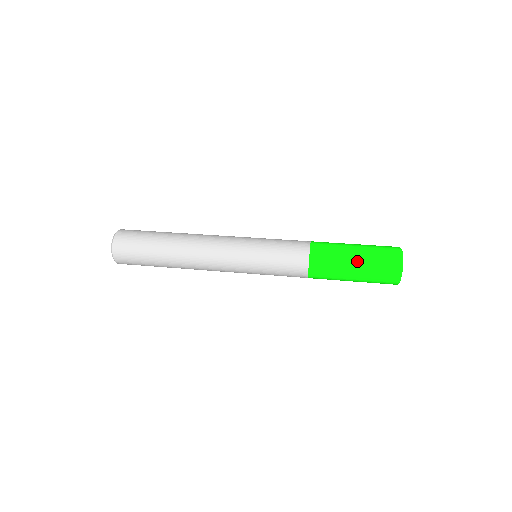
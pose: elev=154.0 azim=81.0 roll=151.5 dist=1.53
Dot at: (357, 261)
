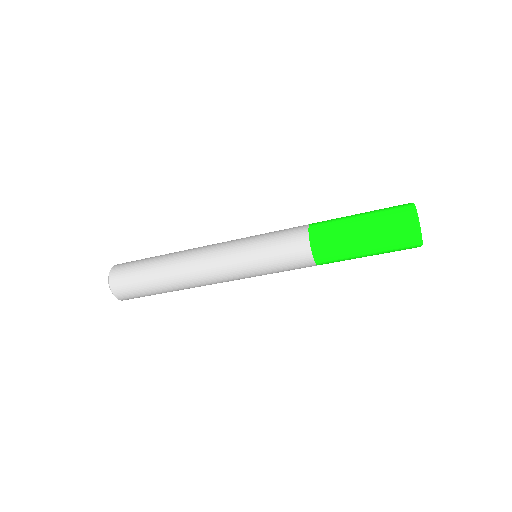
Dot at: (364, 229)
